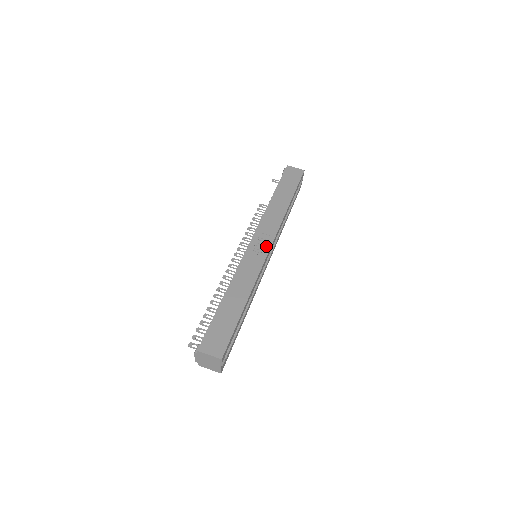
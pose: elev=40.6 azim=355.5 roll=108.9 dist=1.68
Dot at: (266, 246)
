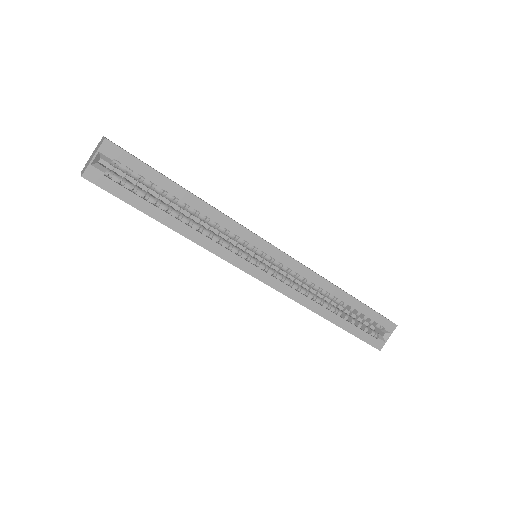
Dot at: occluded
